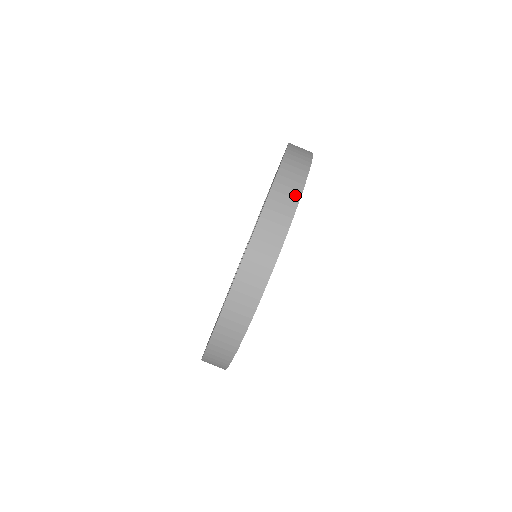
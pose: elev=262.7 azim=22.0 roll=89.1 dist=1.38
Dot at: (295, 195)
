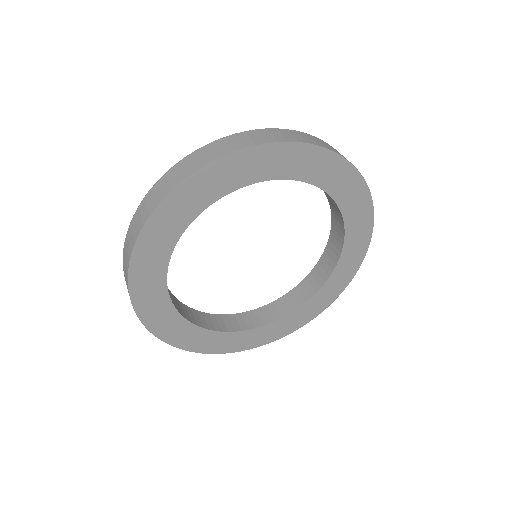
Dot at: (327, 147)
